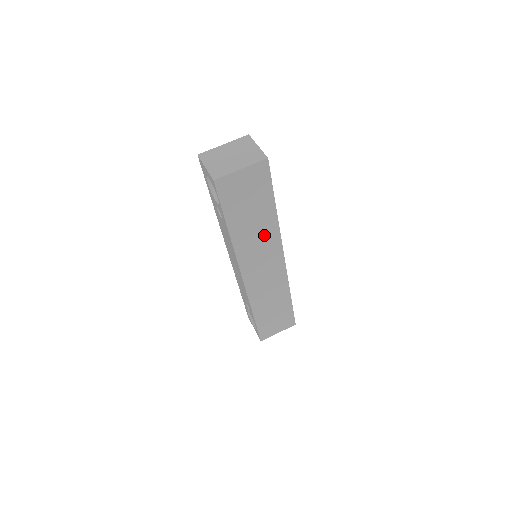
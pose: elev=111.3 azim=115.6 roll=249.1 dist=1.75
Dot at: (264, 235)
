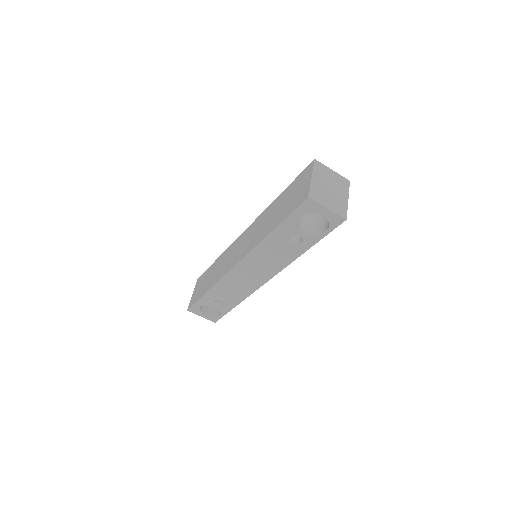
Dot at: occluded
